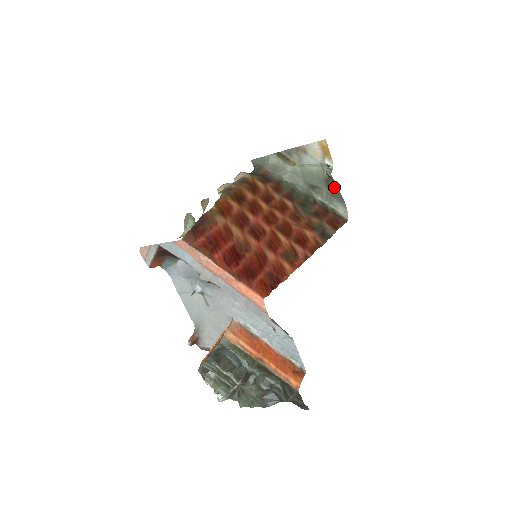
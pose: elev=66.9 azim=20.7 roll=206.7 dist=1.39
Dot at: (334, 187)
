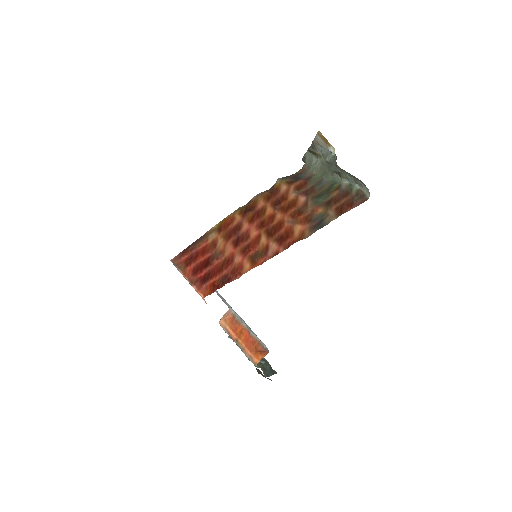
Dot at: occluded
